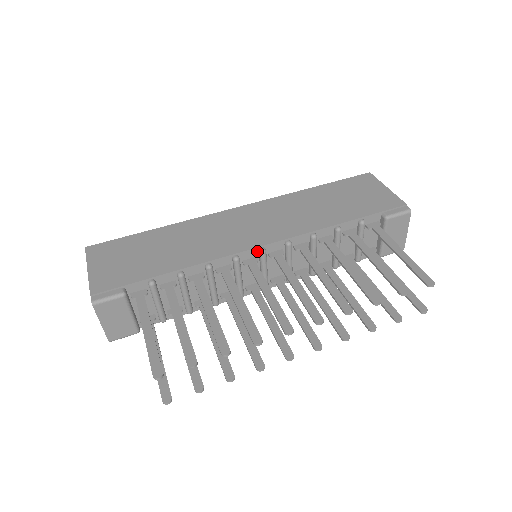
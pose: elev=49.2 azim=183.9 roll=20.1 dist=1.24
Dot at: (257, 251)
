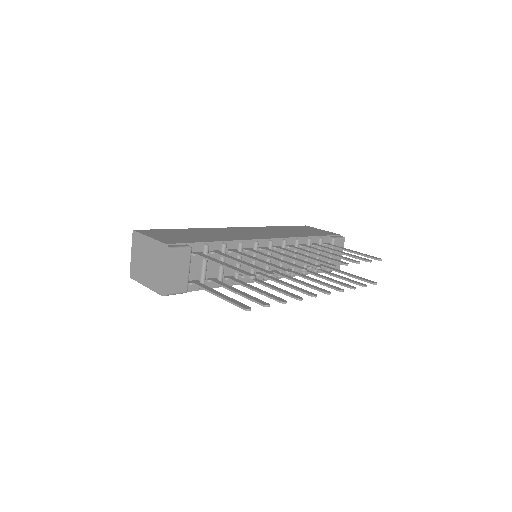
Dot at: (267, 242)
